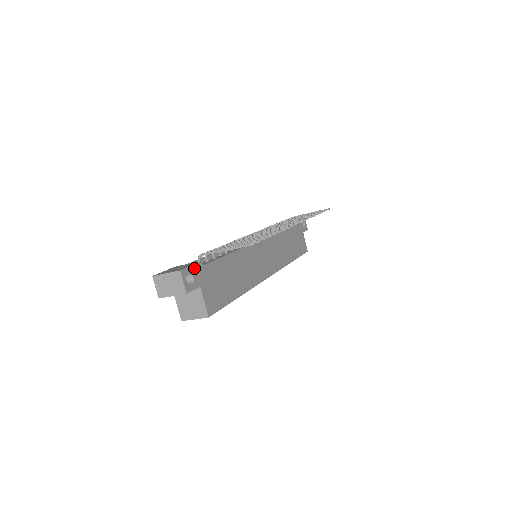
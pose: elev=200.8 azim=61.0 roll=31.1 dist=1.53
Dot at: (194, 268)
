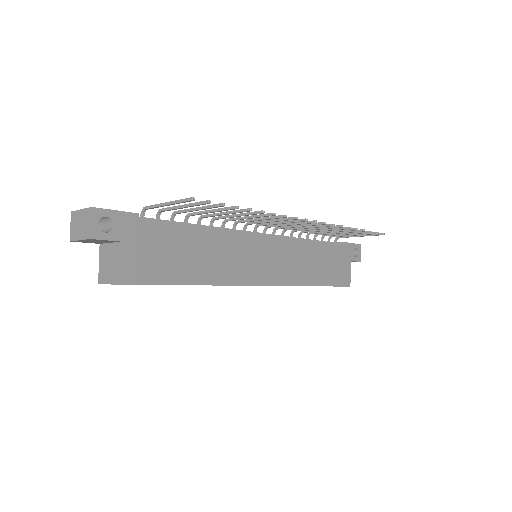
Dot at: (121, 215)
